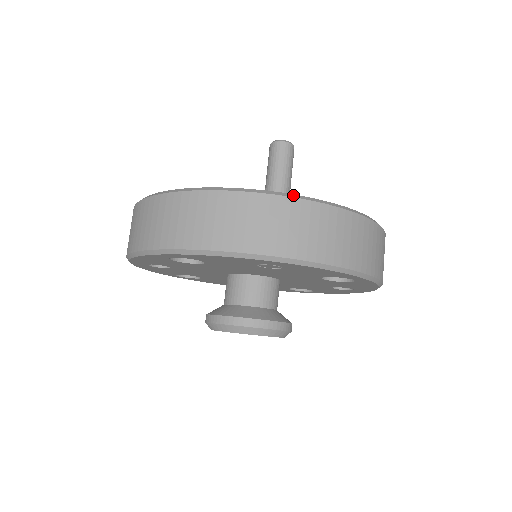
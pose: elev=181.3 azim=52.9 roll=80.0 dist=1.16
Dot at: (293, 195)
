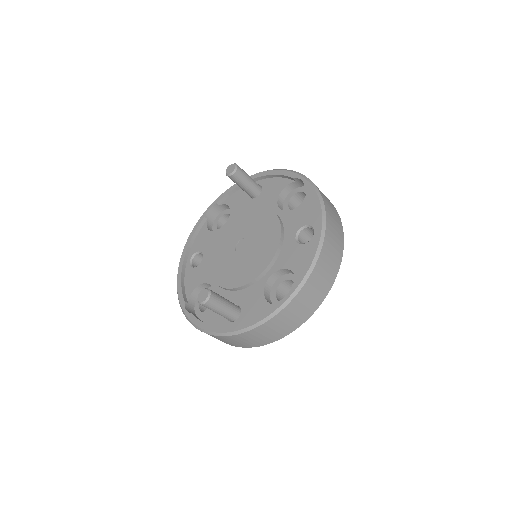
Dot at: (231, 333)
